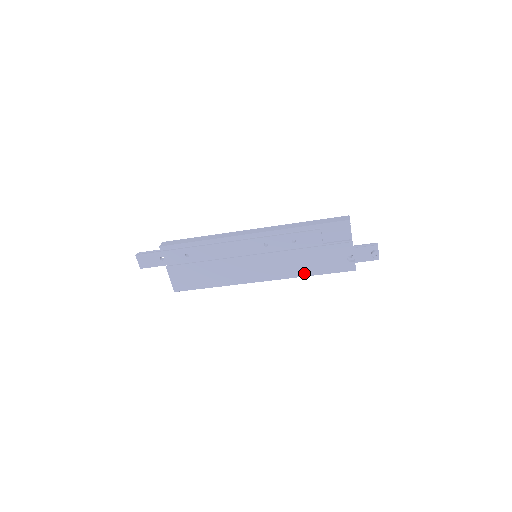
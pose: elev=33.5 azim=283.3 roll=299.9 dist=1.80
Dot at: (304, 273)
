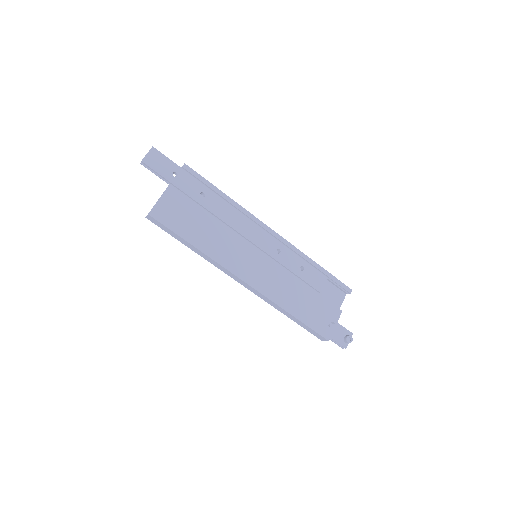
Dot at: (287, 306)
